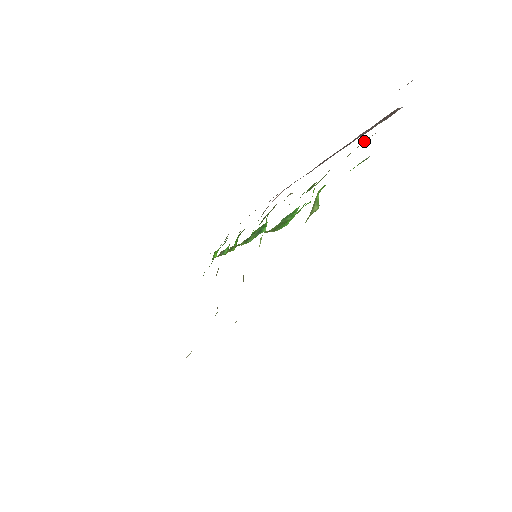
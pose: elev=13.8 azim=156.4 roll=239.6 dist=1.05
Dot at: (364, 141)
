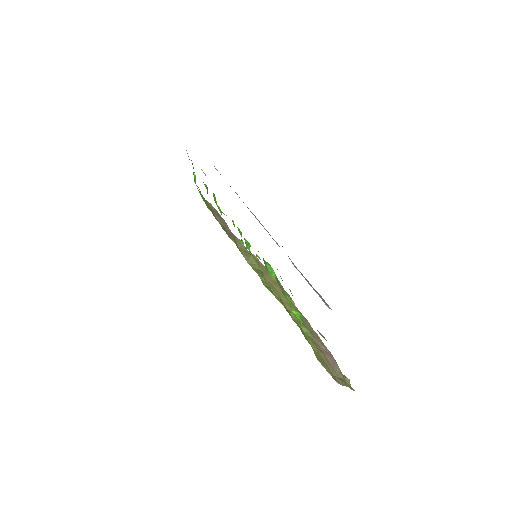
Dot at: occluded
